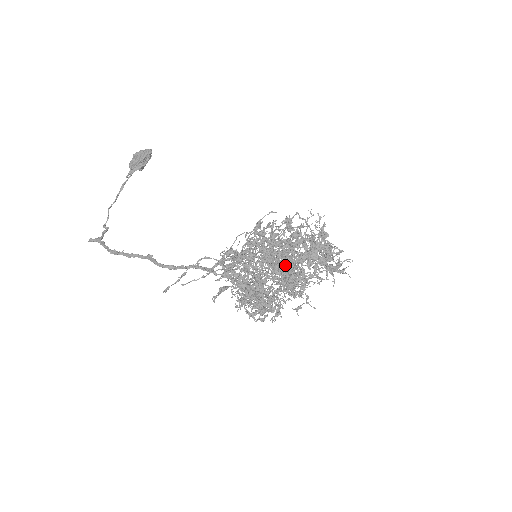
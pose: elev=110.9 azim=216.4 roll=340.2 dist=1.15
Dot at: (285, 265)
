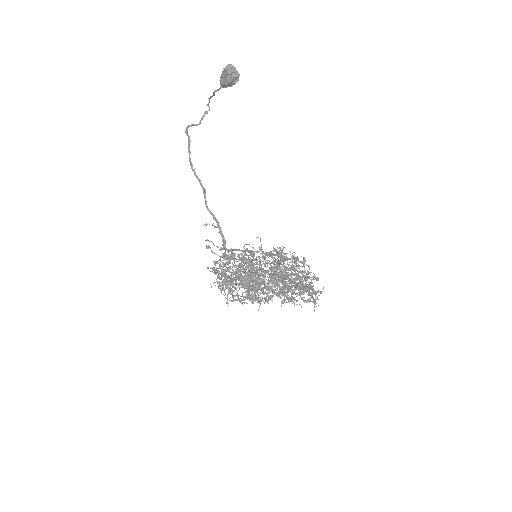
Dot at: (249, 295)
